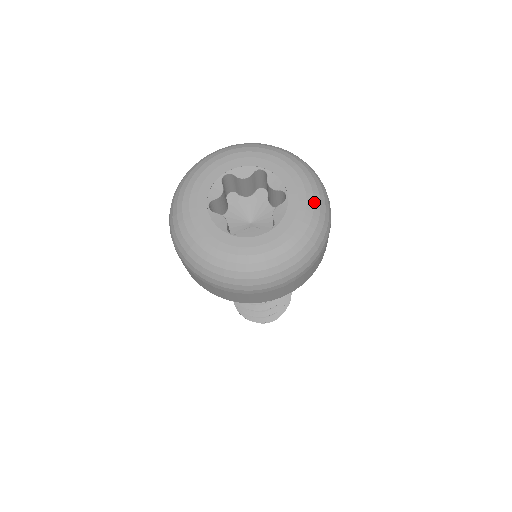
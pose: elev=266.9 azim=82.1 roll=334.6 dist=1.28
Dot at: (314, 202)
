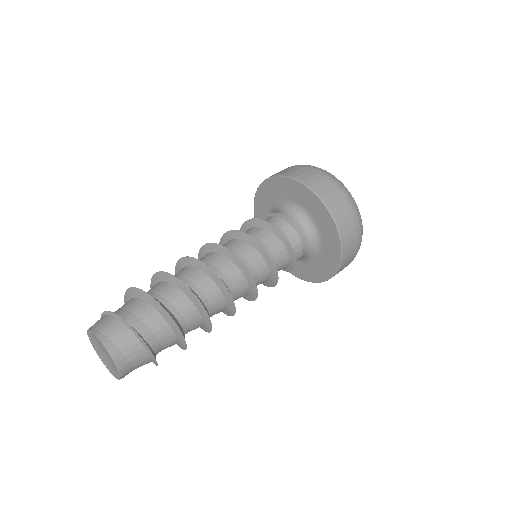
Dot at: occluded
